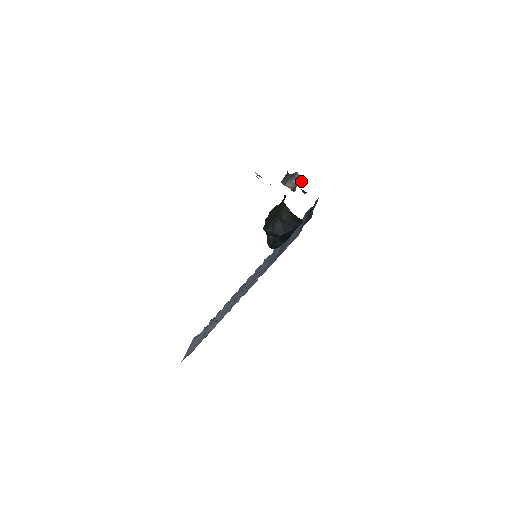
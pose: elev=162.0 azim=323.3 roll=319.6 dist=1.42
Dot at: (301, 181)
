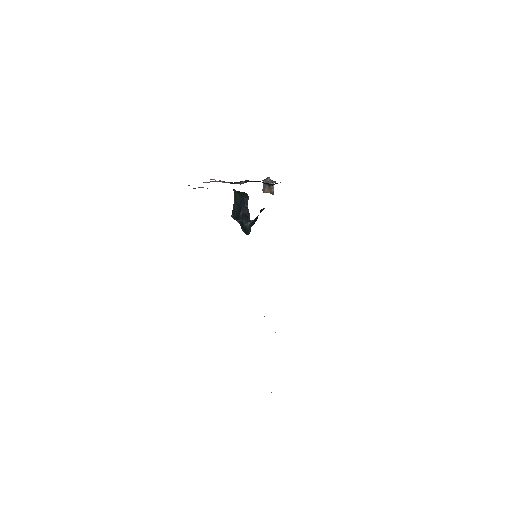
Dot at: (273, 182)
